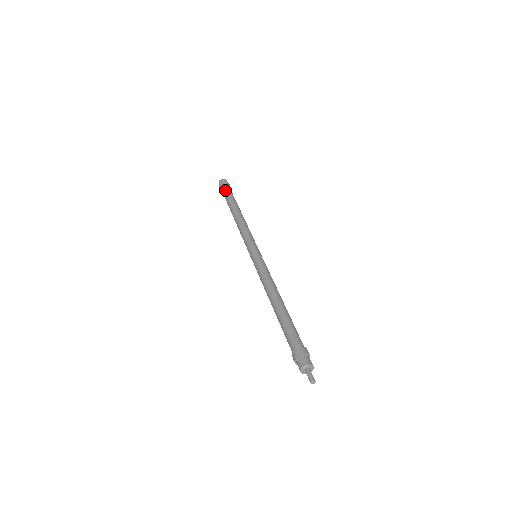
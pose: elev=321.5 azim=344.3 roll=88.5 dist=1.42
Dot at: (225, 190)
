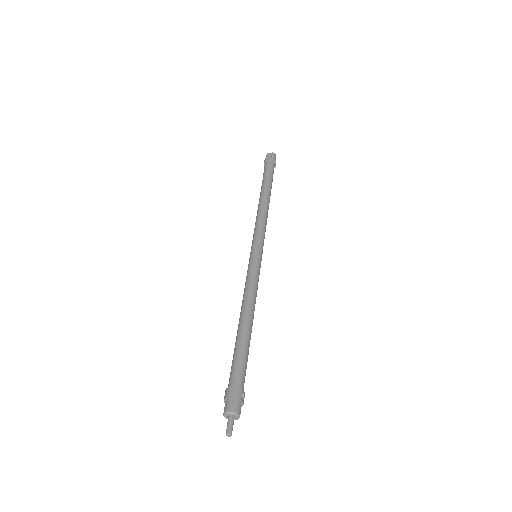
Dot at: (265, 167)
